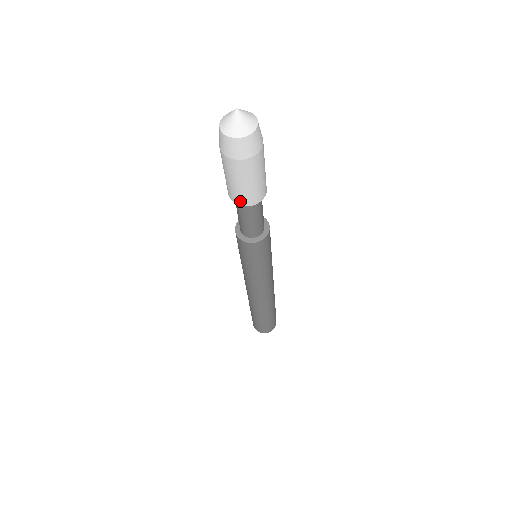
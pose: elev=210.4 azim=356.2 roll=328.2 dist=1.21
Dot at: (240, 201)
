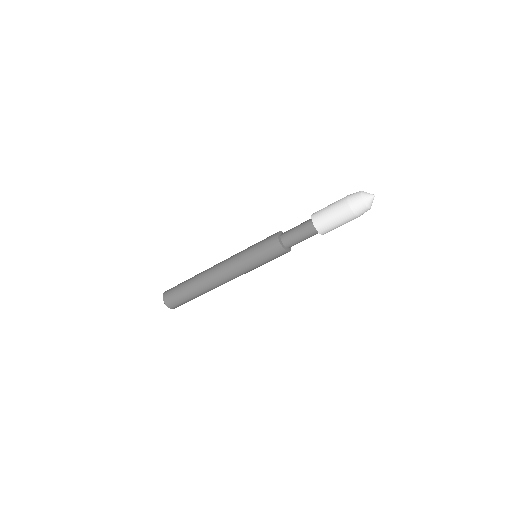
Dot at: (316, 220)
